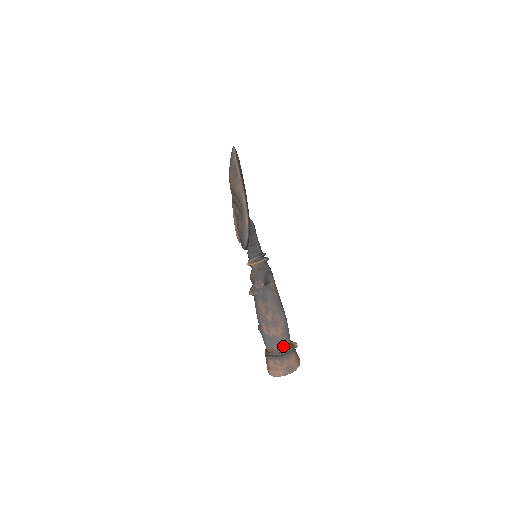
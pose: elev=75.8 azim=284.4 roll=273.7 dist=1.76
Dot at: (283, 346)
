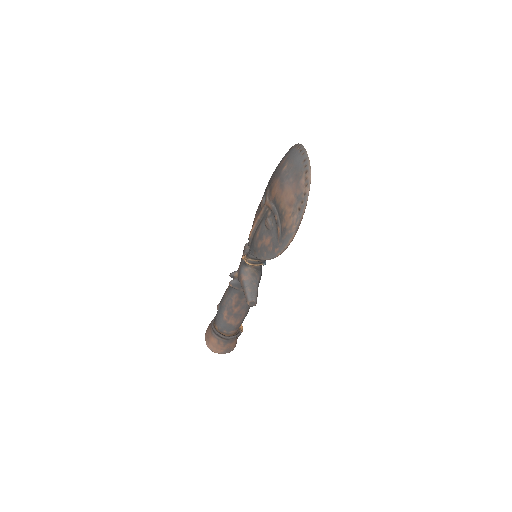
Dot at: (233, 332)
